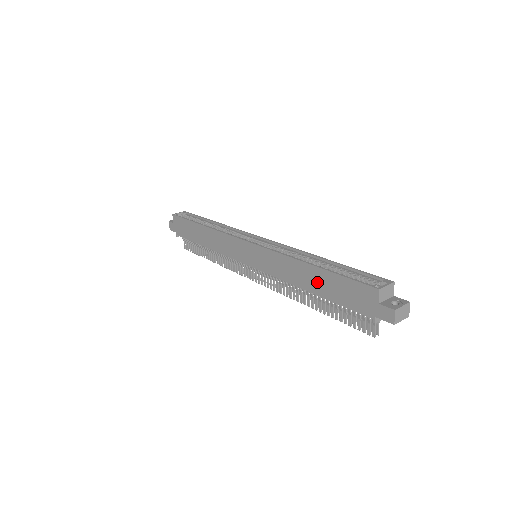
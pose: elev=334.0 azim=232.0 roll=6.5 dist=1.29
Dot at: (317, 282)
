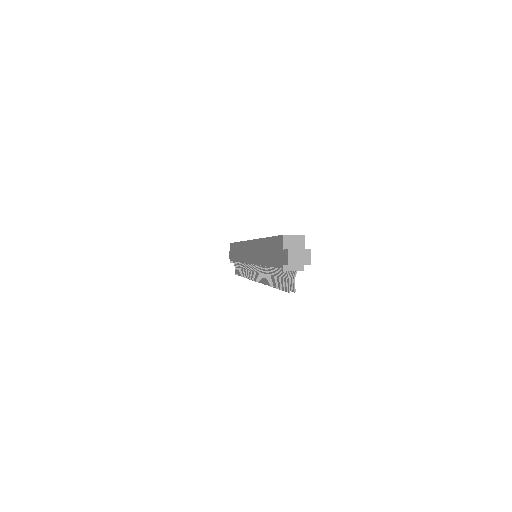
Dot at: (266, 252)
